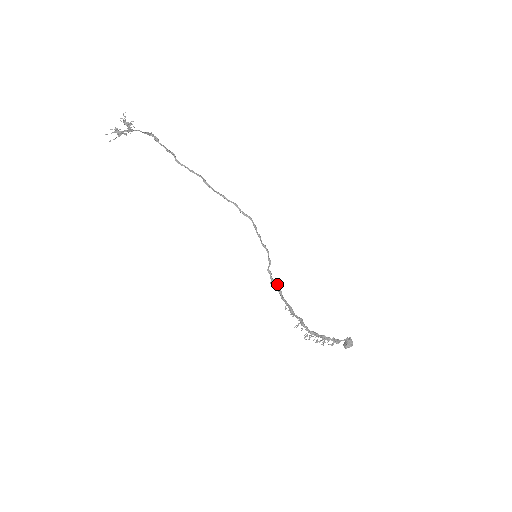
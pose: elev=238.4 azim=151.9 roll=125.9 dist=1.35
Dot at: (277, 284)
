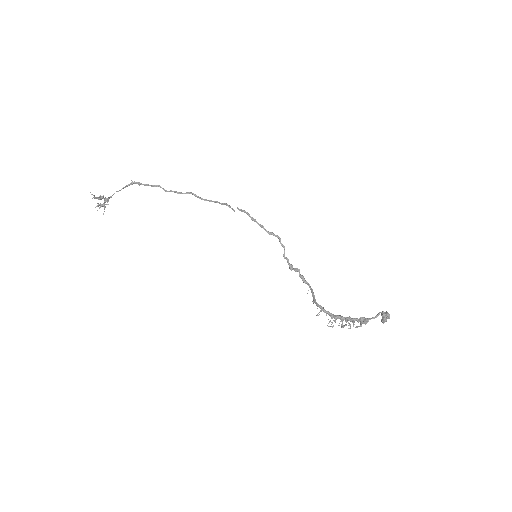
Dot at: (297, 269)
